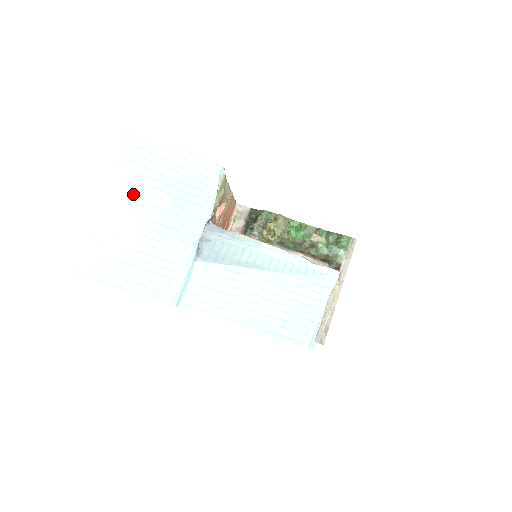
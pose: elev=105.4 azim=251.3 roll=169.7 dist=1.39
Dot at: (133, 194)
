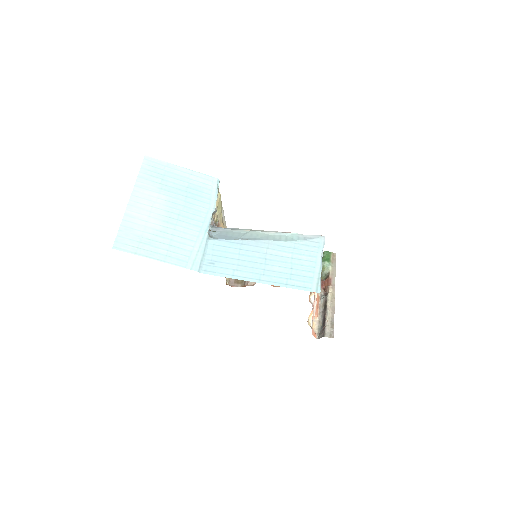
Dot at: (155, 195)
